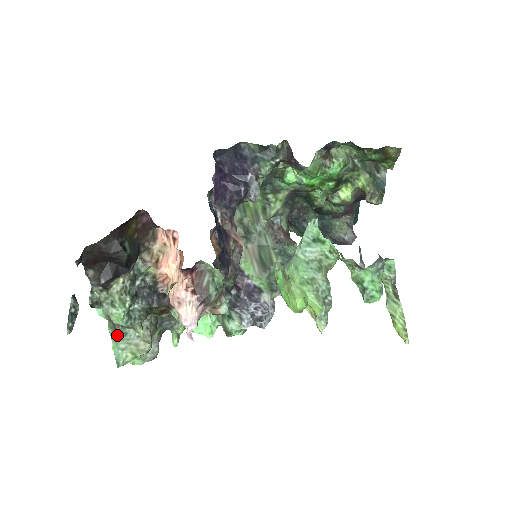
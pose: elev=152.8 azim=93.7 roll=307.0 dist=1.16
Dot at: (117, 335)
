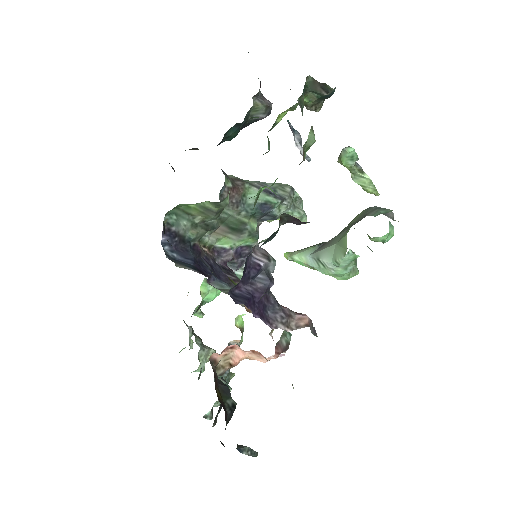
Dot at: occluded
